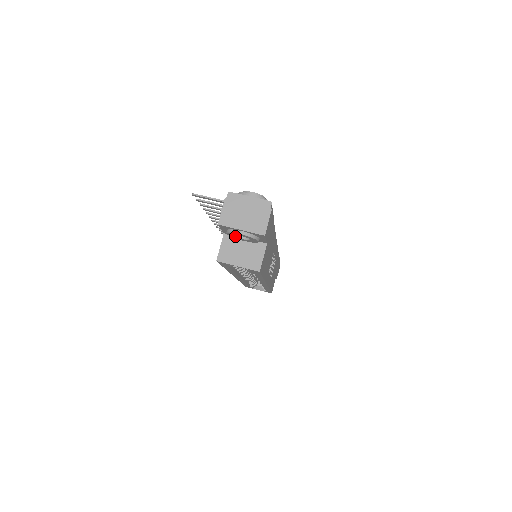
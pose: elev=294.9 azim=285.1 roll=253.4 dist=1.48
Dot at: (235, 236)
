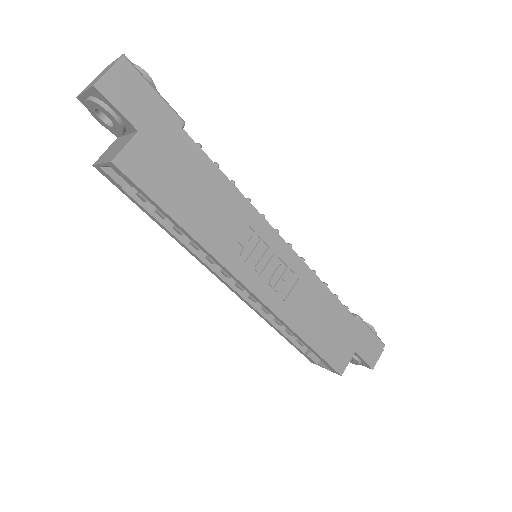
Dot at: (104, 122)
